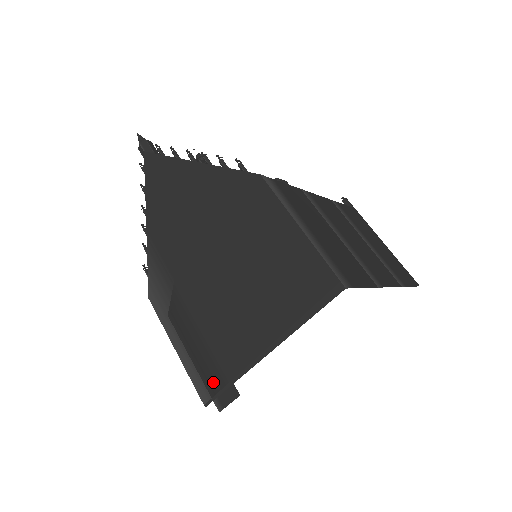
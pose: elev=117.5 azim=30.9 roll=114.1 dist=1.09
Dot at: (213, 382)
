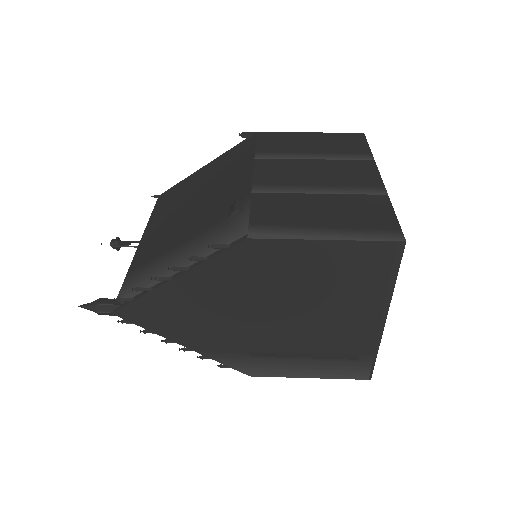
Dot at: (361, 366)
